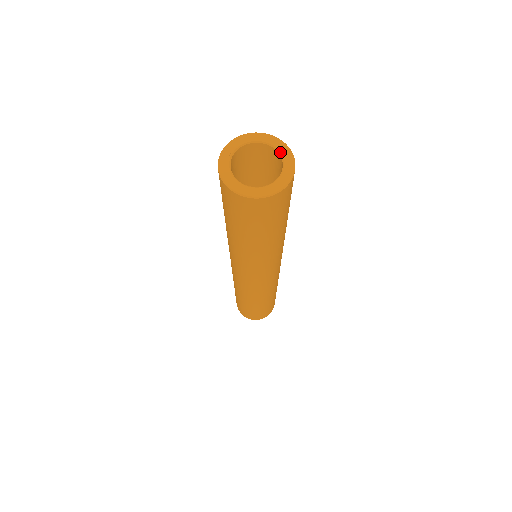
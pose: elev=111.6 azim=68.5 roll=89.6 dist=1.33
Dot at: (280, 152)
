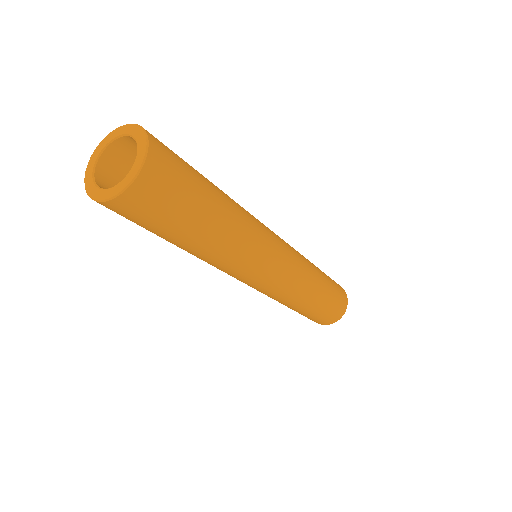
Dot at: (137, 146)
